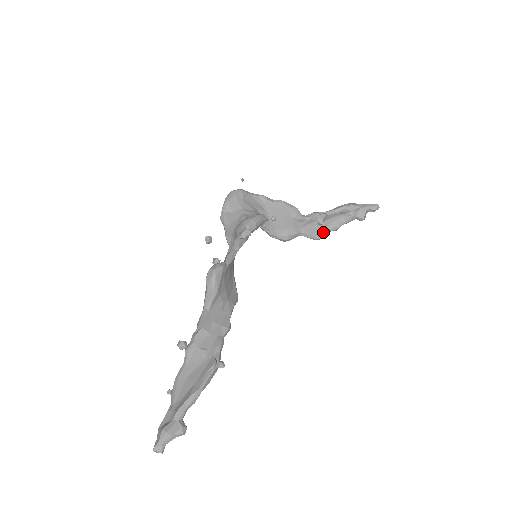
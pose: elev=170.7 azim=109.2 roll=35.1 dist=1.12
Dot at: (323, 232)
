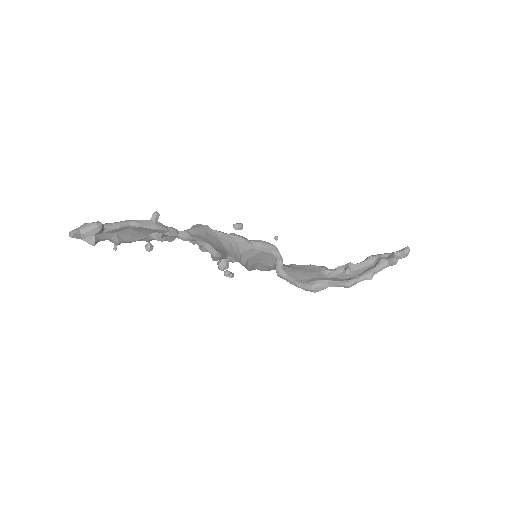
Dot at: (353, 278)
